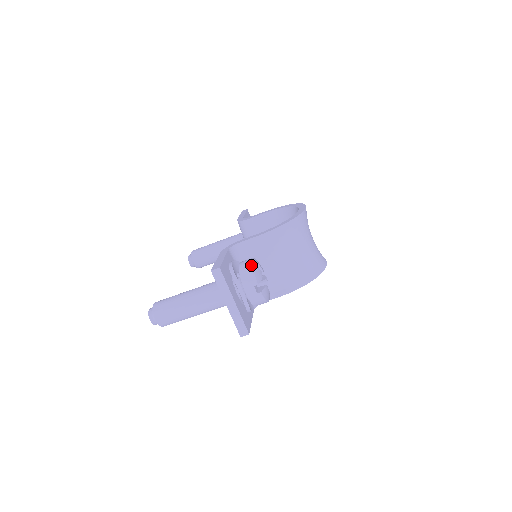
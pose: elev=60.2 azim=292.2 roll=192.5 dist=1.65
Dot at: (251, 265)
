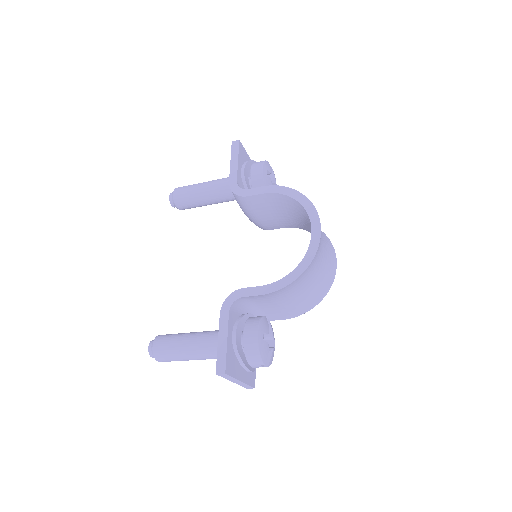
Dot at: (257, 347)
